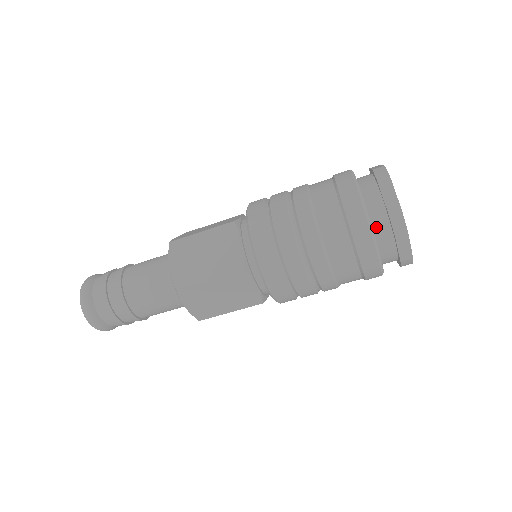
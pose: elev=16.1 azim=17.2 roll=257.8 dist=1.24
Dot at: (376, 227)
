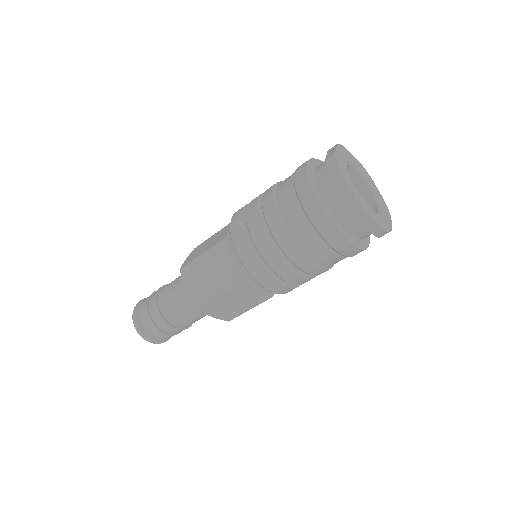
Dot at: (320, 178)
